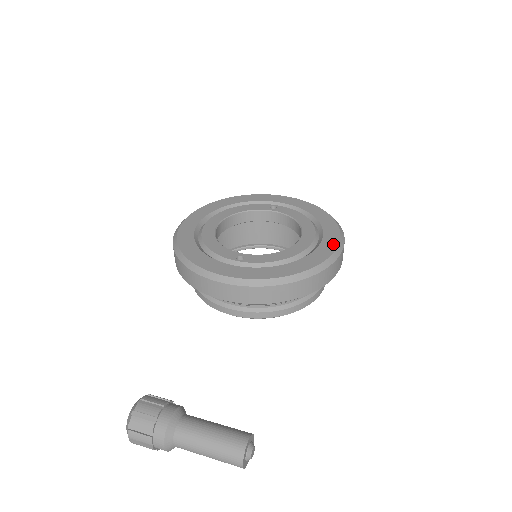
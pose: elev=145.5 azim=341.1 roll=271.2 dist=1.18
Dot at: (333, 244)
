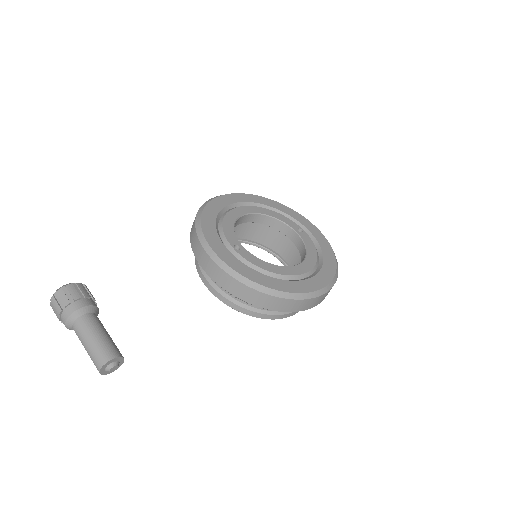
Dot at: (315, 287)
